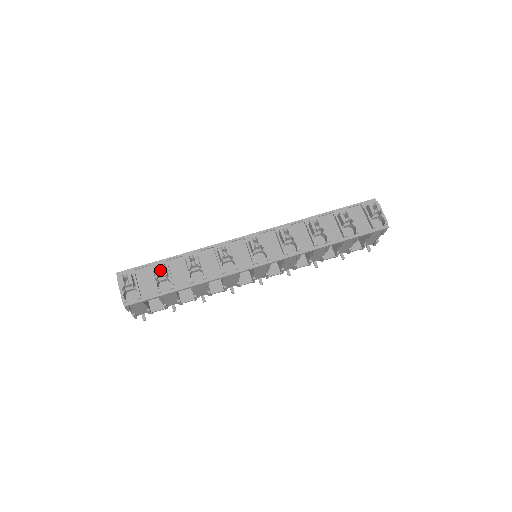
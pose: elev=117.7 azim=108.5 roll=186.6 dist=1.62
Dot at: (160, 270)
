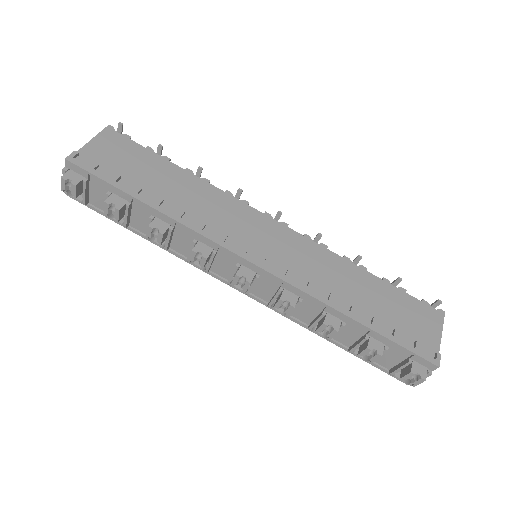
Dot at: (120, 198)
